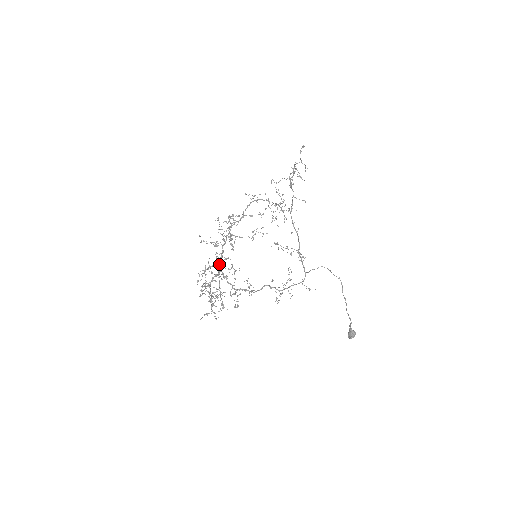
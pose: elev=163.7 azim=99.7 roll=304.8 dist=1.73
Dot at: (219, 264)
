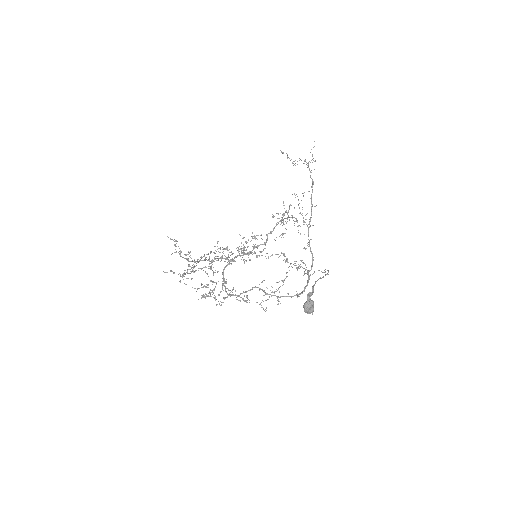
Dot at: (219, 258)
